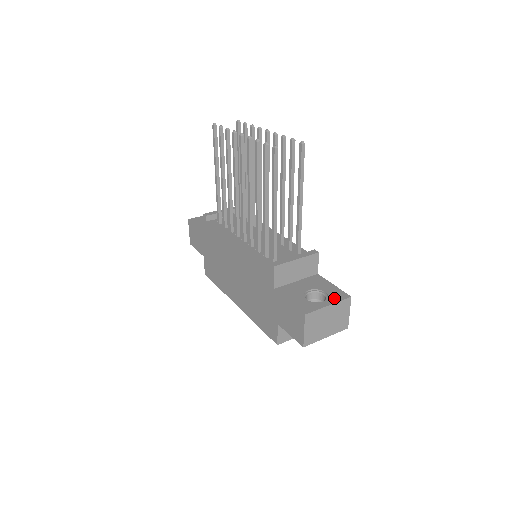
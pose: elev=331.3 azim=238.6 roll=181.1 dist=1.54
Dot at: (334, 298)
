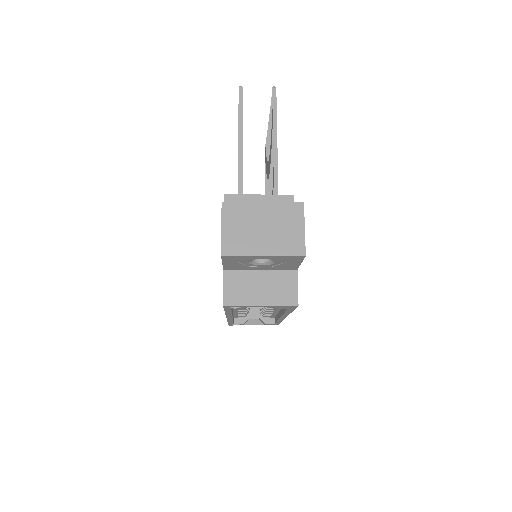
Dot at: occluded
